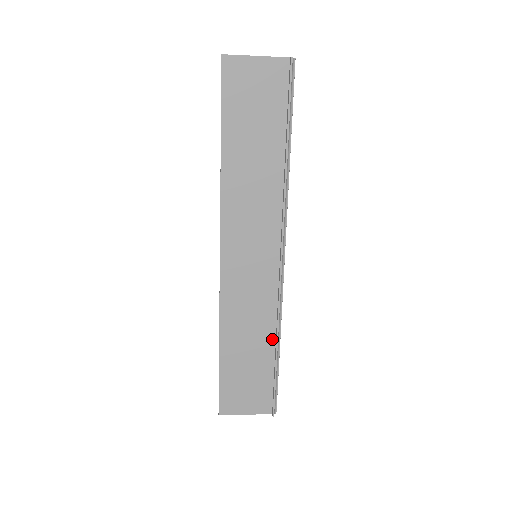
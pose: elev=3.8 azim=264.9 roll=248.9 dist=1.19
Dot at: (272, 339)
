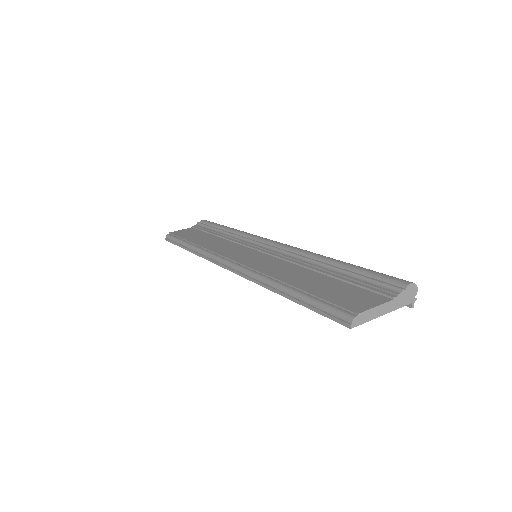
Dot at: occluded
